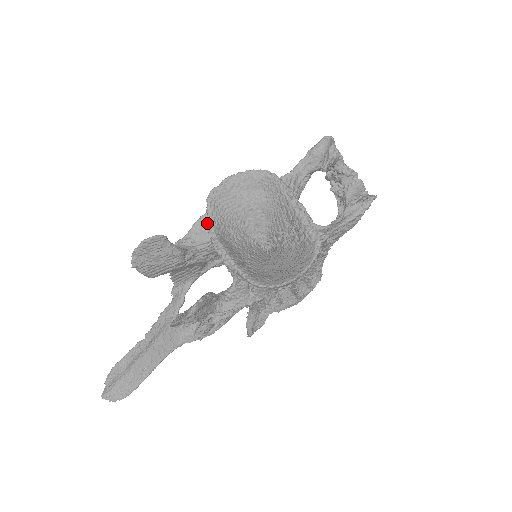
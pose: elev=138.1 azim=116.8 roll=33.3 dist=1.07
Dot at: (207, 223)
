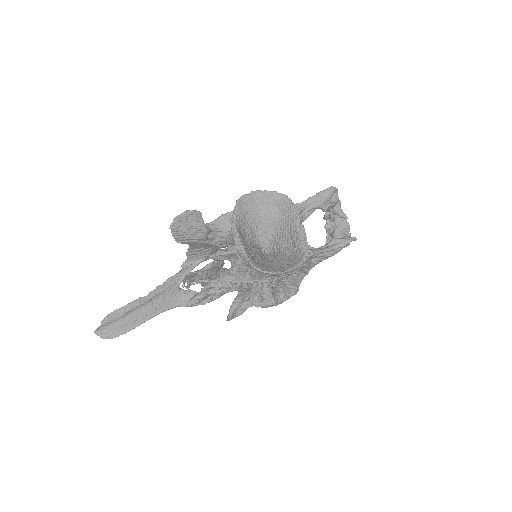
Dot at: (232, 216)
